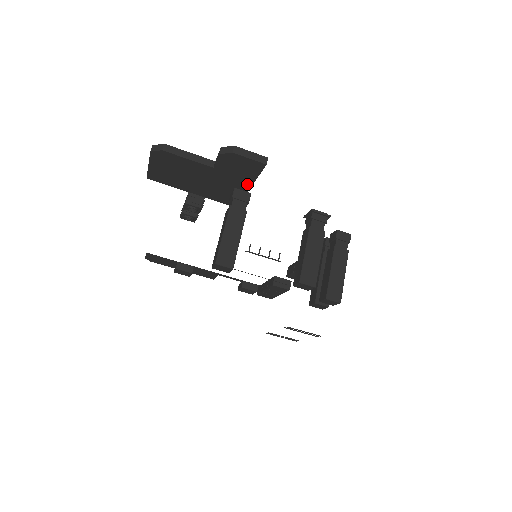
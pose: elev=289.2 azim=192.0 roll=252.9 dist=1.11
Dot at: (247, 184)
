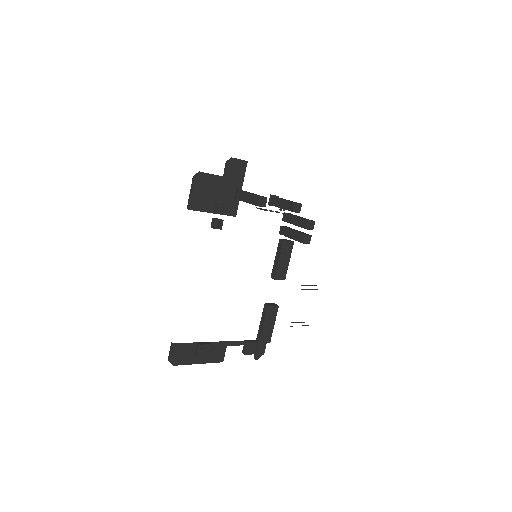
Dot at: (240, 185)
